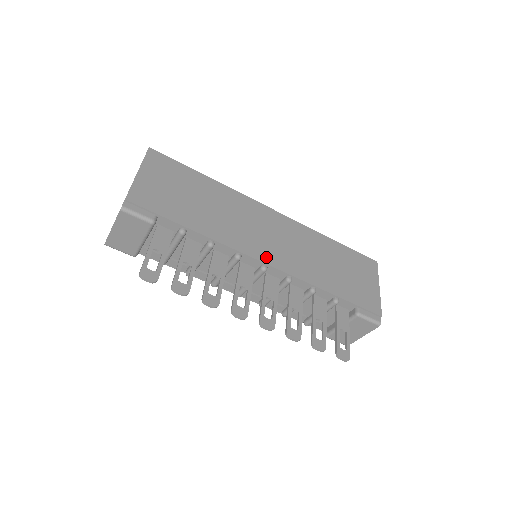
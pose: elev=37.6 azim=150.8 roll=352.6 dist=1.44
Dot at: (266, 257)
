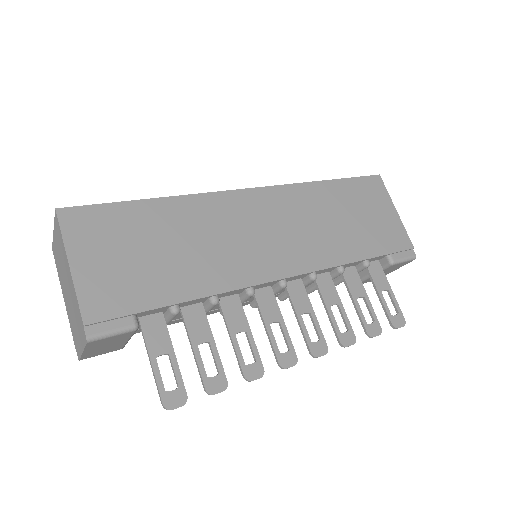
Dot at: (279, 269)
